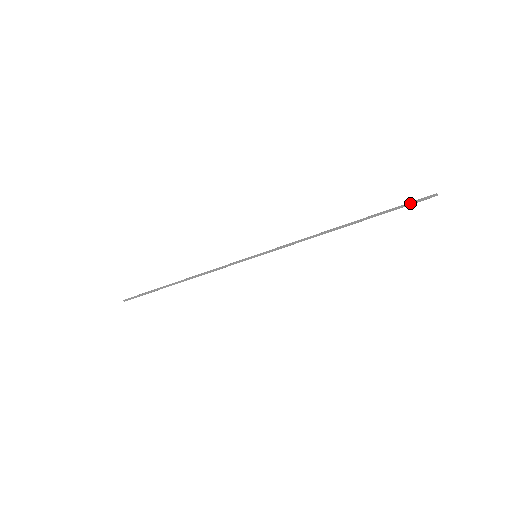
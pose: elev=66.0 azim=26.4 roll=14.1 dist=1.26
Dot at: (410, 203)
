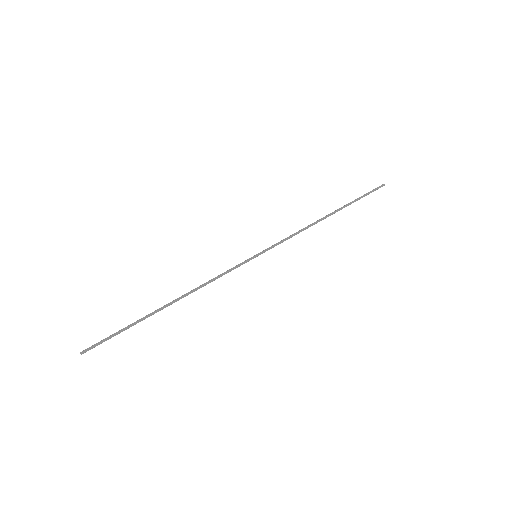
Dot at: occluded
